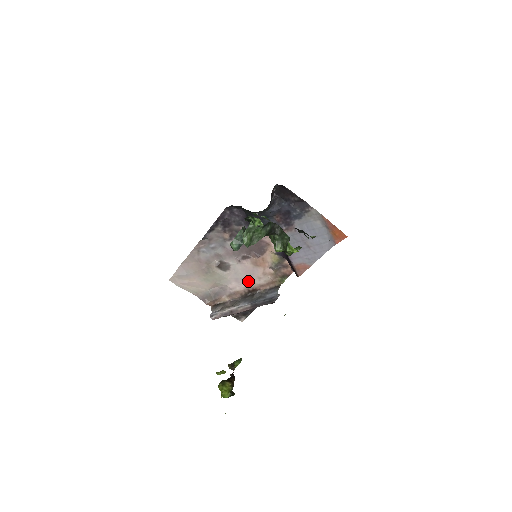
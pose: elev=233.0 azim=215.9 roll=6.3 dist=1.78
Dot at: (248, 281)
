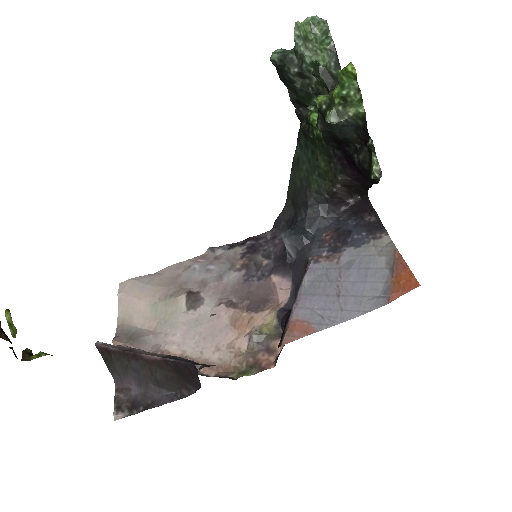
Dot at: (198, 344)
